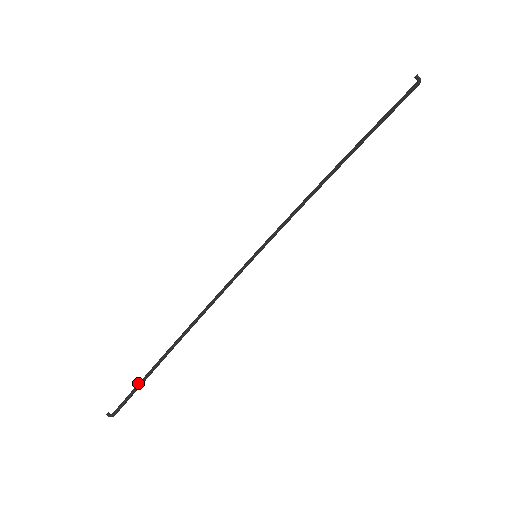
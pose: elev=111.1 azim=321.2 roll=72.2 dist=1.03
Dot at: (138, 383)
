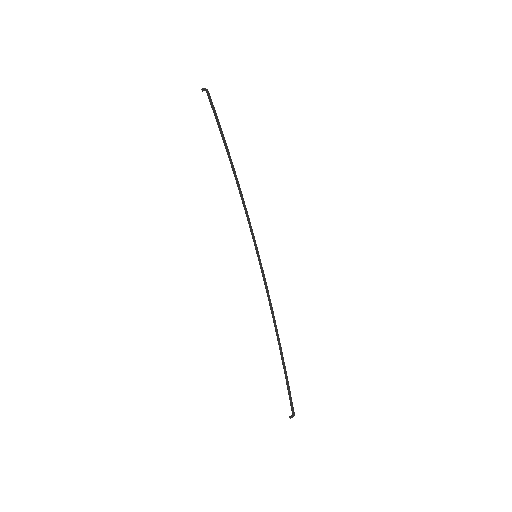
Dot at: occluded
